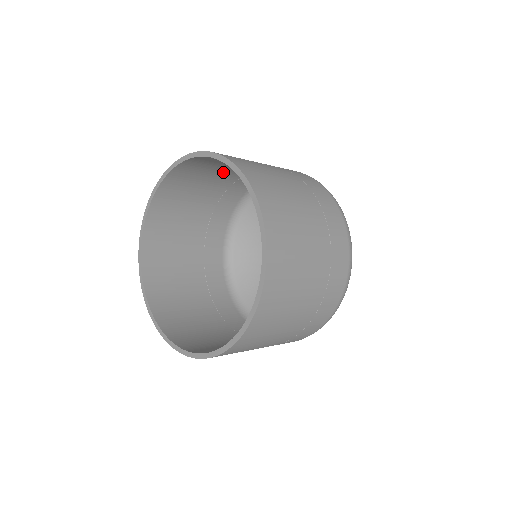
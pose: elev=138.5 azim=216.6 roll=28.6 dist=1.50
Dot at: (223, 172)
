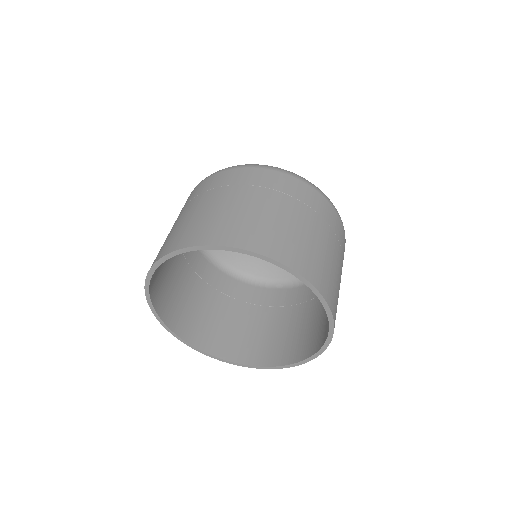
Dot at: occluded
